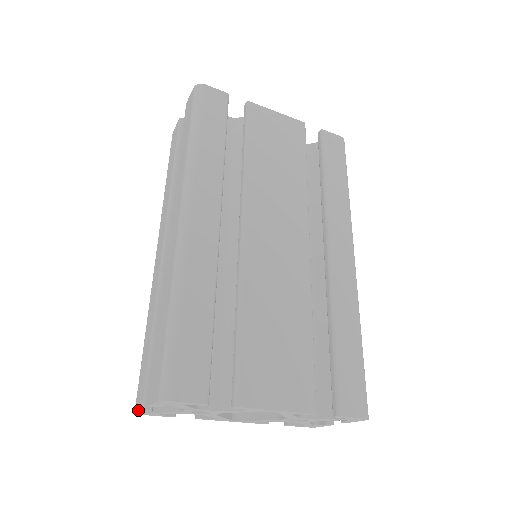
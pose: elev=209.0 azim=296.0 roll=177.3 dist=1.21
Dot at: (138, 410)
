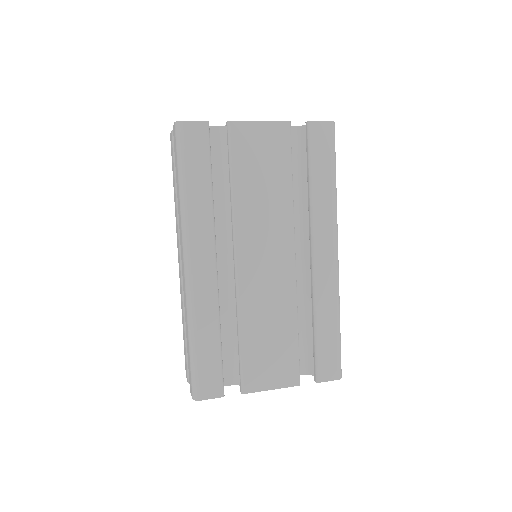
Dot at: occluded
